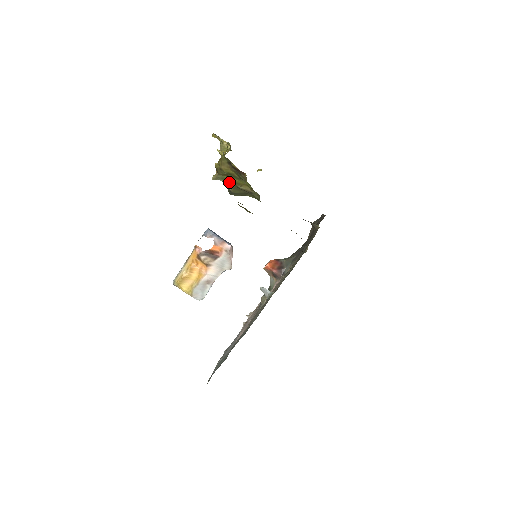
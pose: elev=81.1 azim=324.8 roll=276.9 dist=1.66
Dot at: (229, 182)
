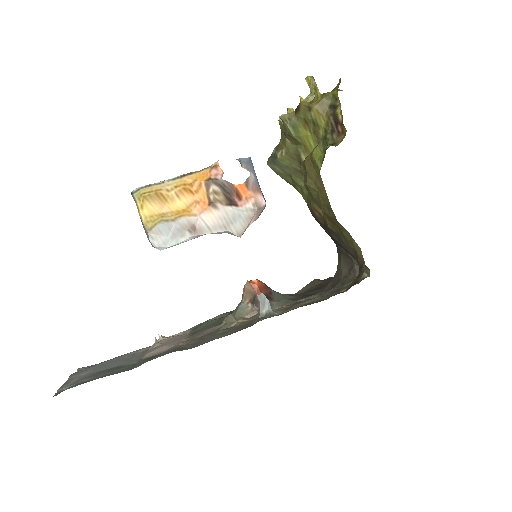
Dot at: (297, 137)
